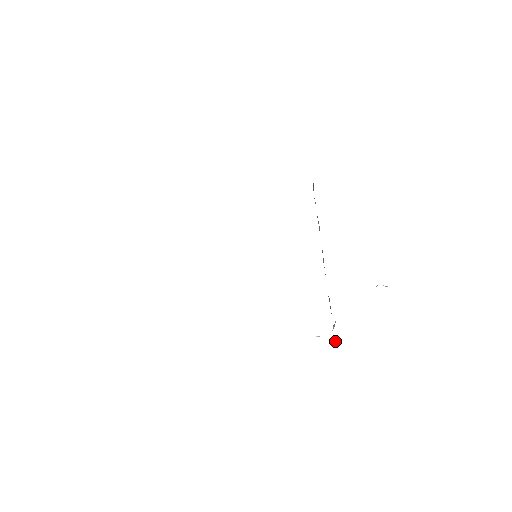
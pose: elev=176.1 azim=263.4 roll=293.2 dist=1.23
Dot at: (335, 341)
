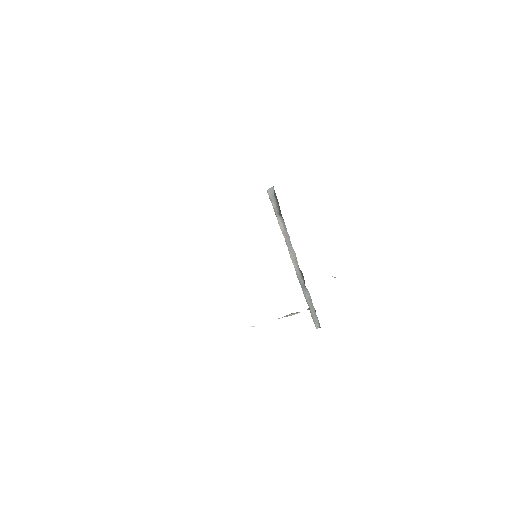
Dot at: (317, 325)
